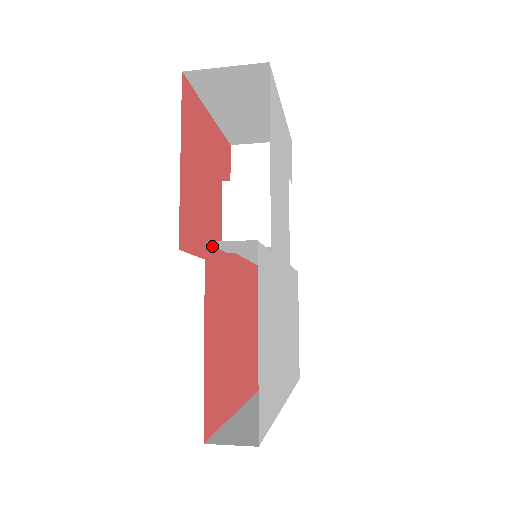
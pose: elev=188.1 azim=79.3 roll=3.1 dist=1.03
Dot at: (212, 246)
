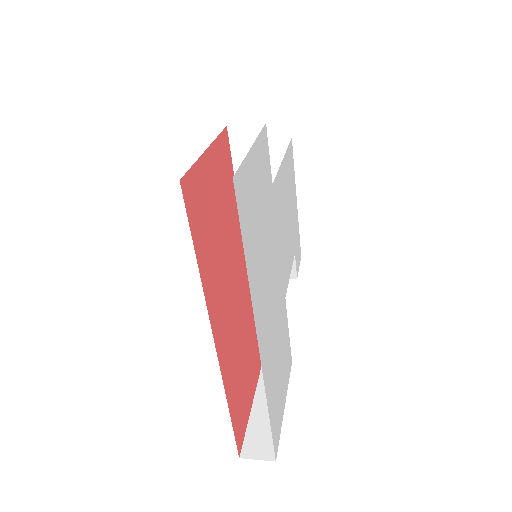
Dot at: (229, 146)
